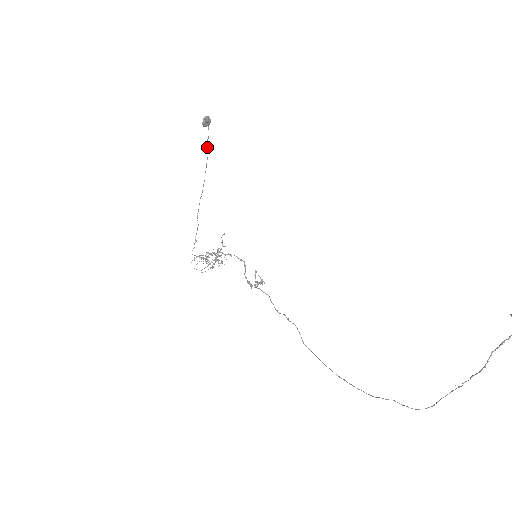
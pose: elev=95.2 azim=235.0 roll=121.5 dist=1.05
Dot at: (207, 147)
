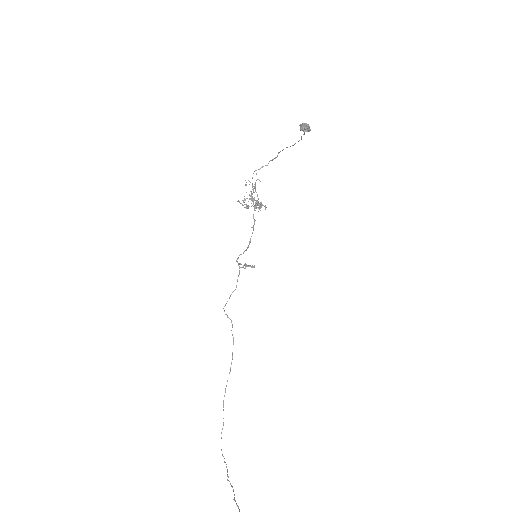
Dot at: (301, 137)
